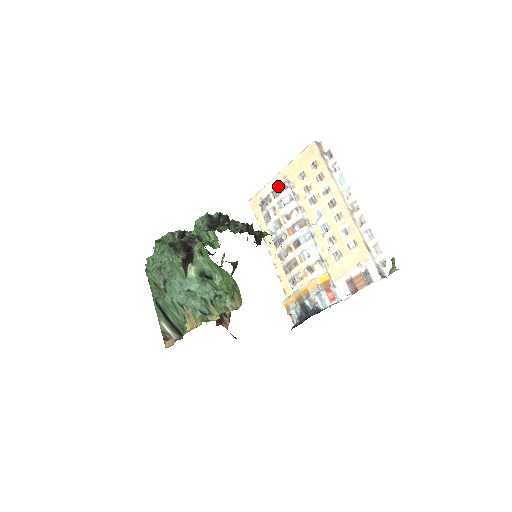
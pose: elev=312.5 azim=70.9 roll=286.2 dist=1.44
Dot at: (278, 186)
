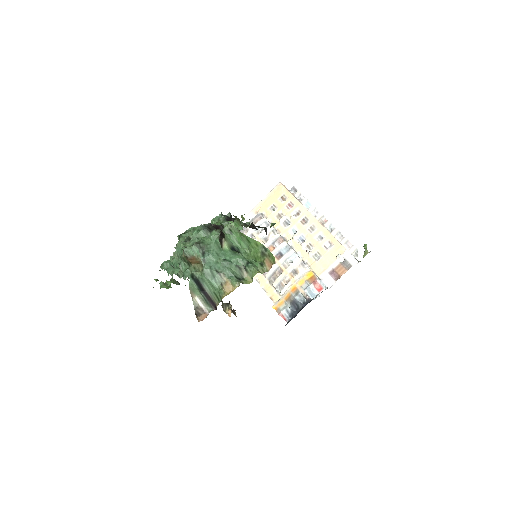
Dot at: (254, 218)
